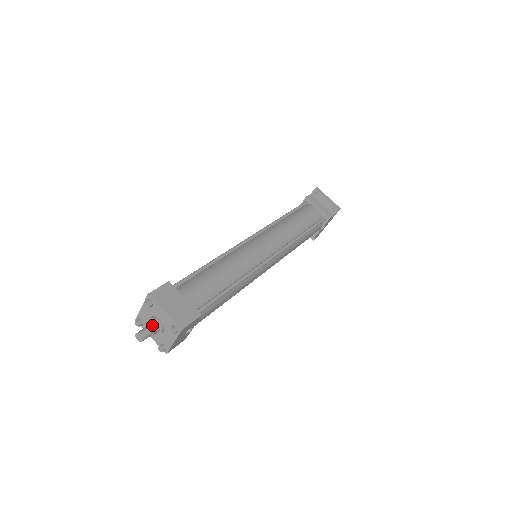
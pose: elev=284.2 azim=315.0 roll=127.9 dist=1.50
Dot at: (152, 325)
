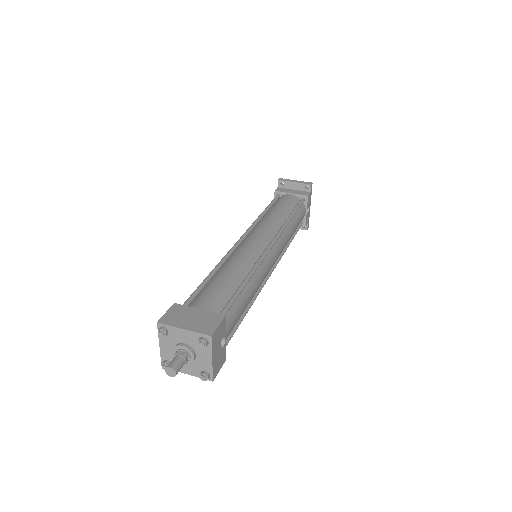
Dot at: (179, 353)
